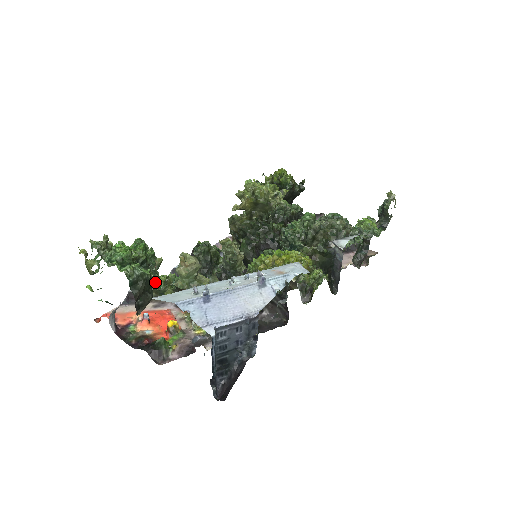
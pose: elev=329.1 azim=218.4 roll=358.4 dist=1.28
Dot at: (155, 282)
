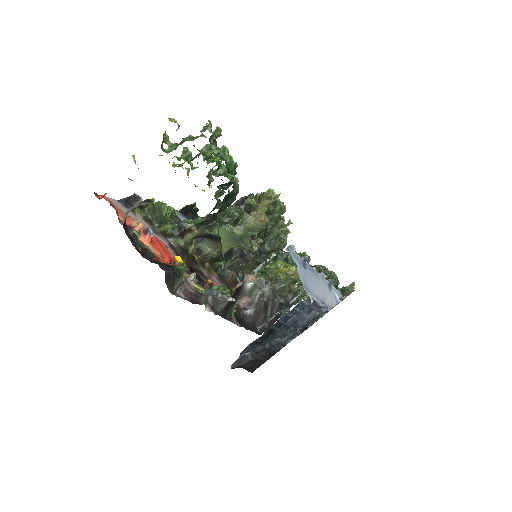
Dot at: (167, 207)
